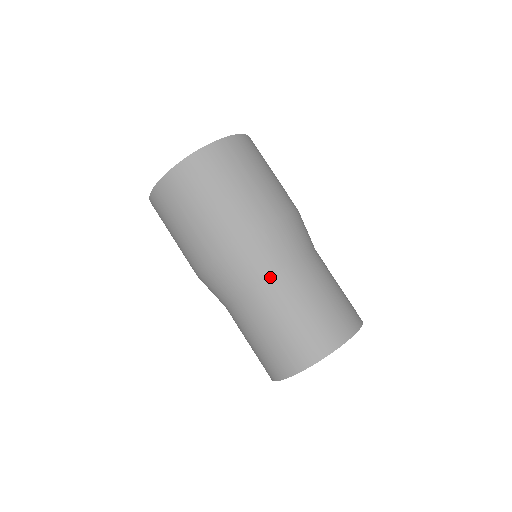
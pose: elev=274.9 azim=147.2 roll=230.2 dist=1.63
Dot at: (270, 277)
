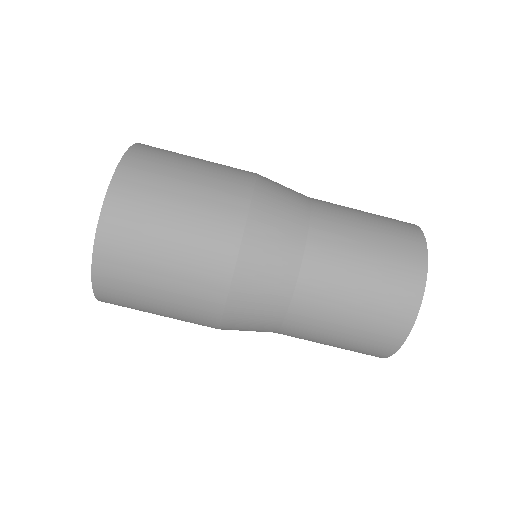
Dot at: (279, 327)
